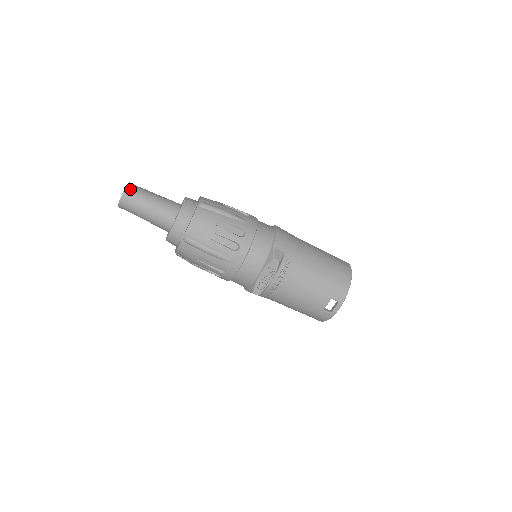
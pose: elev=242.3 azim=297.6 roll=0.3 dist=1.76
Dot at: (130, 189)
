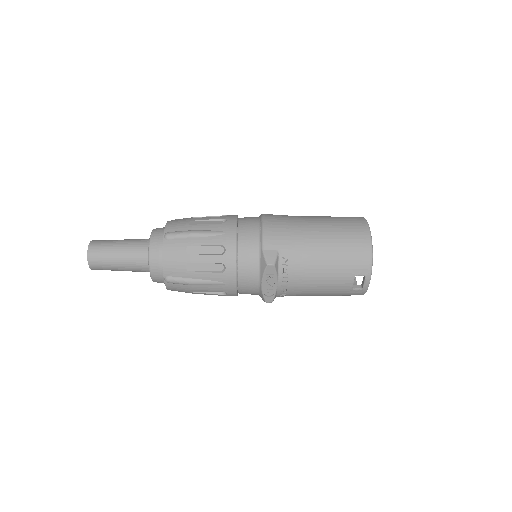
Dot at: (92, 250)
